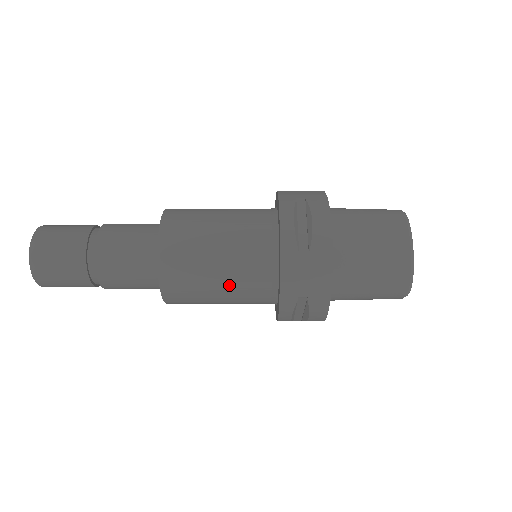
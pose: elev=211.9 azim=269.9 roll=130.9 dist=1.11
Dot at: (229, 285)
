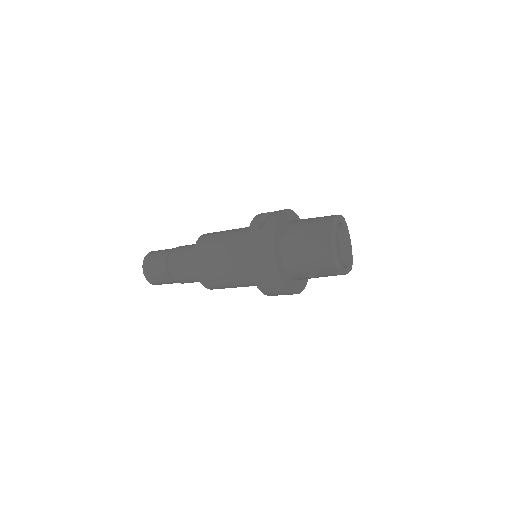
Dot at: (227, 258)
